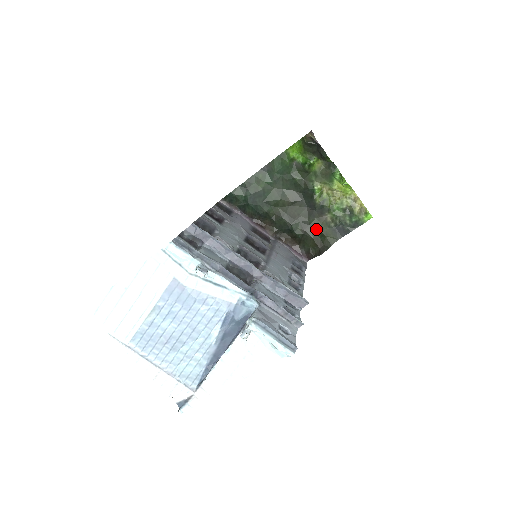
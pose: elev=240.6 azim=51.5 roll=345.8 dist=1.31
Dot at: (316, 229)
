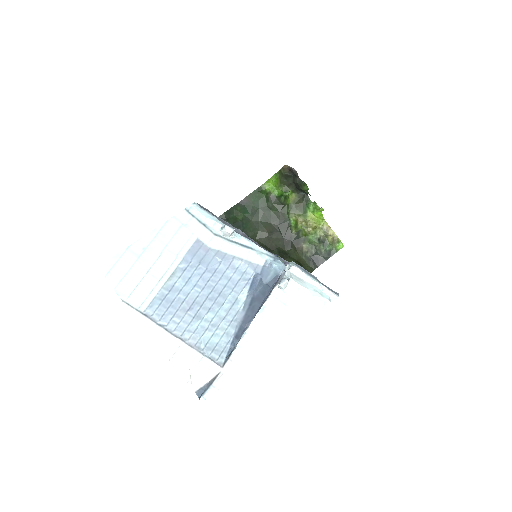
Dot at: (294, 259)
